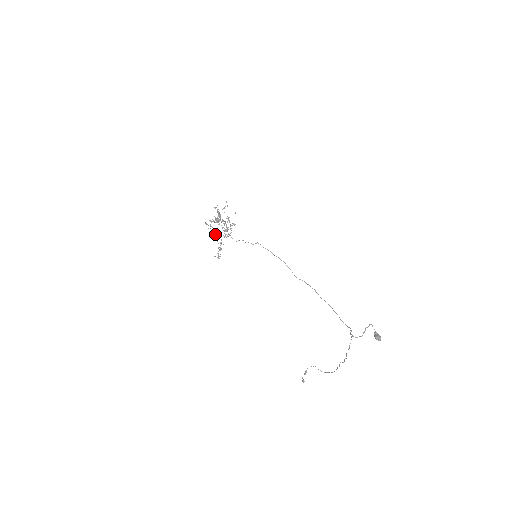
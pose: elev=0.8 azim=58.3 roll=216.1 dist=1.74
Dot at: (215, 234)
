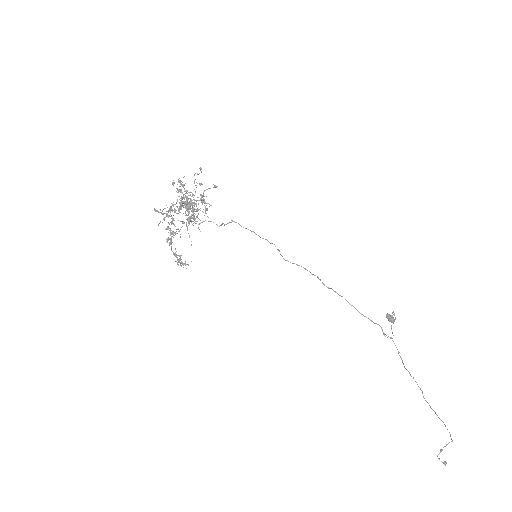
Dot at: occluded
